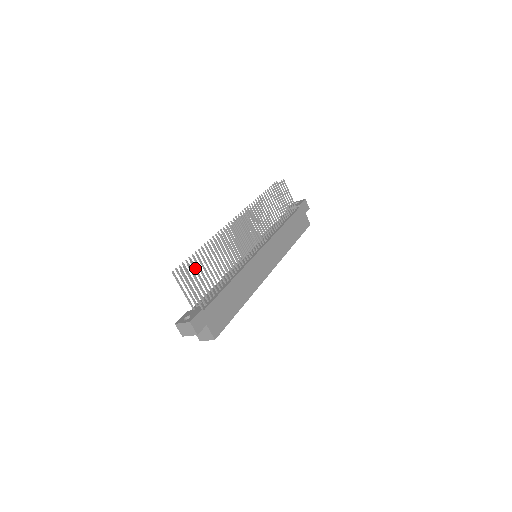
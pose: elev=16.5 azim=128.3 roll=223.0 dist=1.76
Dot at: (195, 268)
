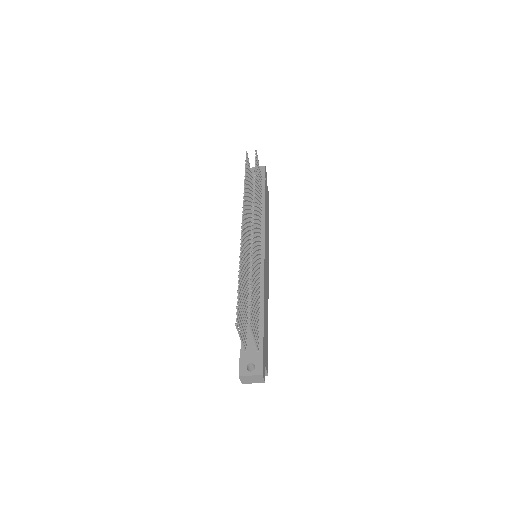
Dot at: (252, 311)
